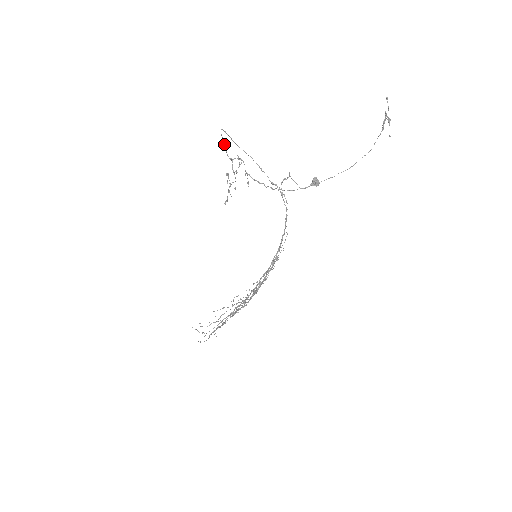
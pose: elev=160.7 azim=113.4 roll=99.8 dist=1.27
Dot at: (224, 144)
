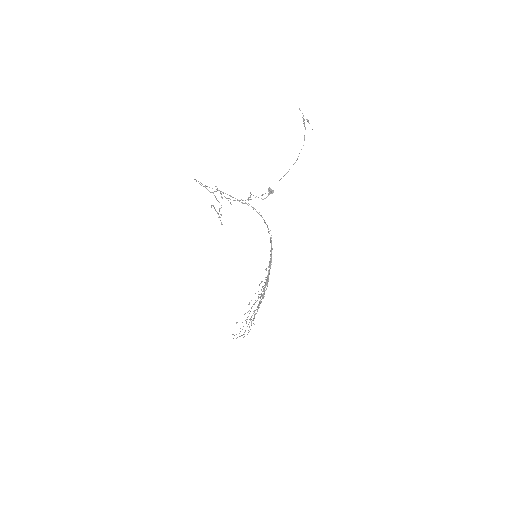
Dot at: occluded
